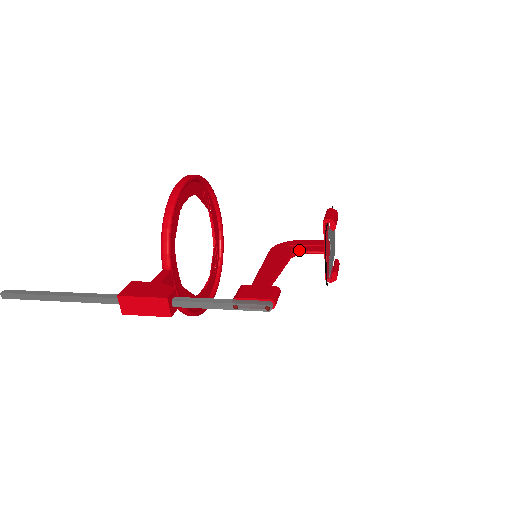
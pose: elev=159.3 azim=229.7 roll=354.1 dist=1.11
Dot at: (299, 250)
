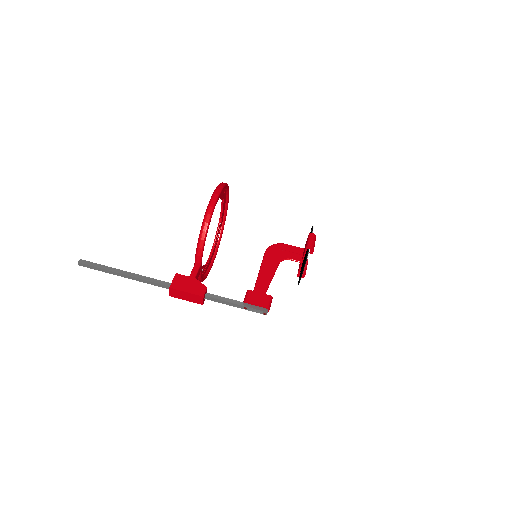
Dot at: (285, 257)
